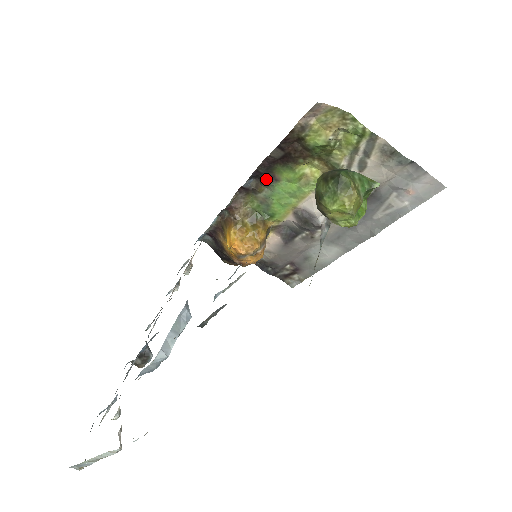
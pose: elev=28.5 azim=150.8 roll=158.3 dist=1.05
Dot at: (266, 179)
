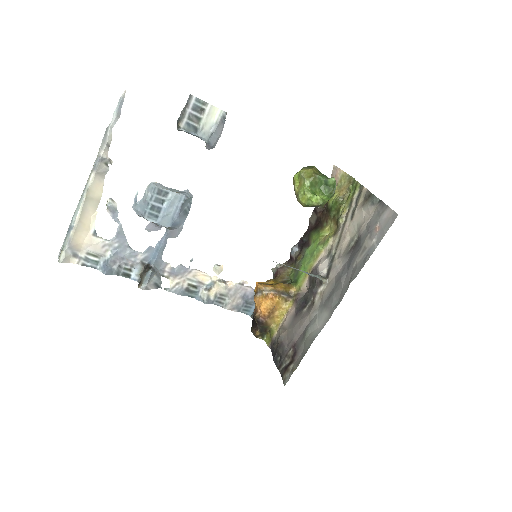
Dot at: (304, 246)
